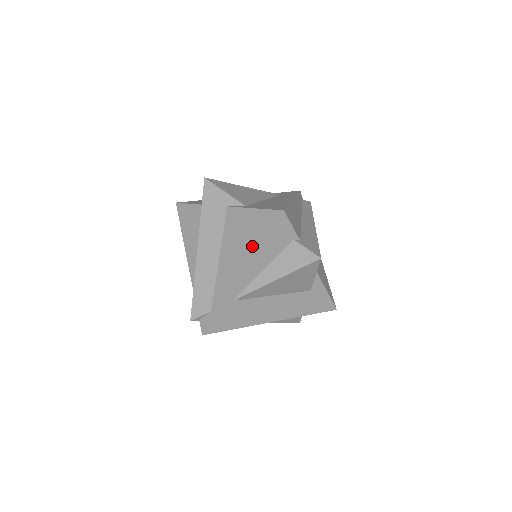
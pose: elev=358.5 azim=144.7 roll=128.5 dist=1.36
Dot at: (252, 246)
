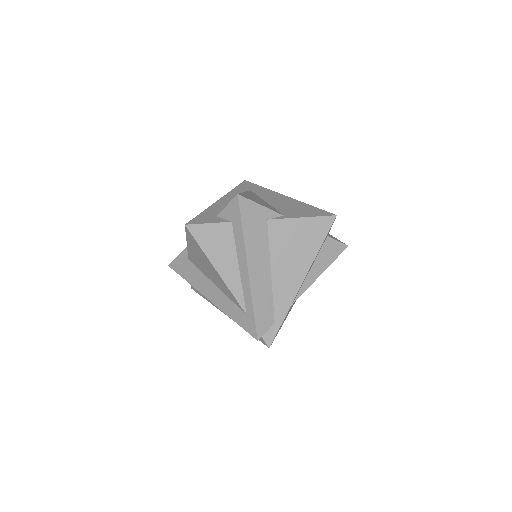
Dot at: (309, 252)
